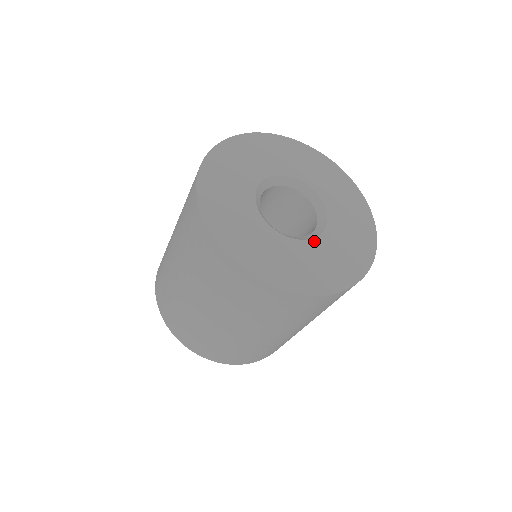
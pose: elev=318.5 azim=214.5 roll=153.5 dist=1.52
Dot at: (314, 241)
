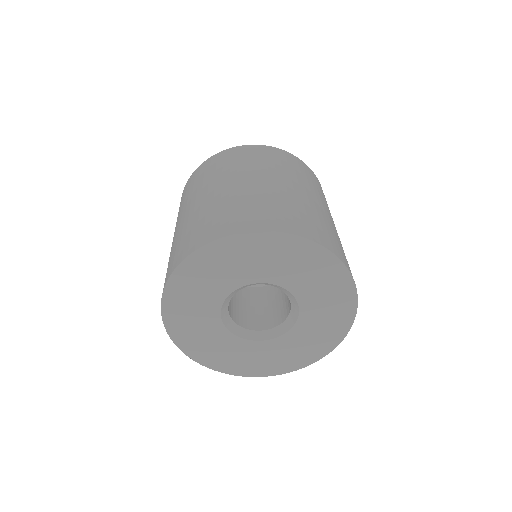
Dot at: (246, 342)
